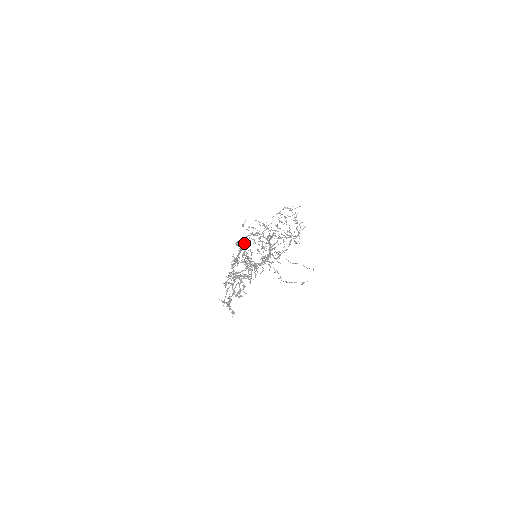
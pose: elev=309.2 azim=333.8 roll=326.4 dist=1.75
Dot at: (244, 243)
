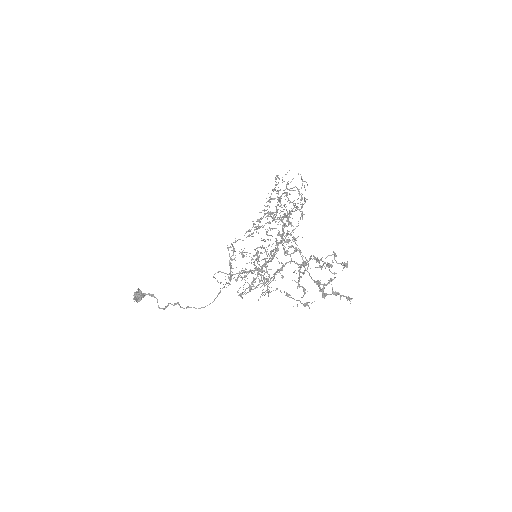
Dot at: (253, 236)
